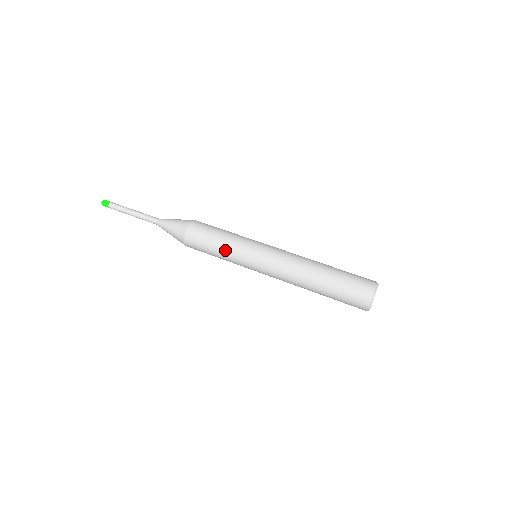
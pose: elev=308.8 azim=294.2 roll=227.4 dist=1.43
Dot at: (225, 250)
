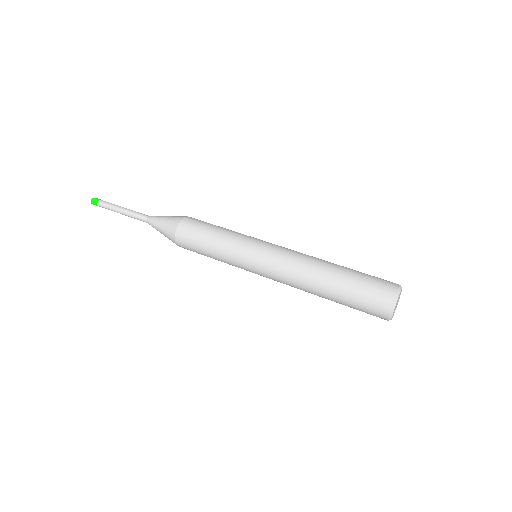
Dot at: (219, 249)
